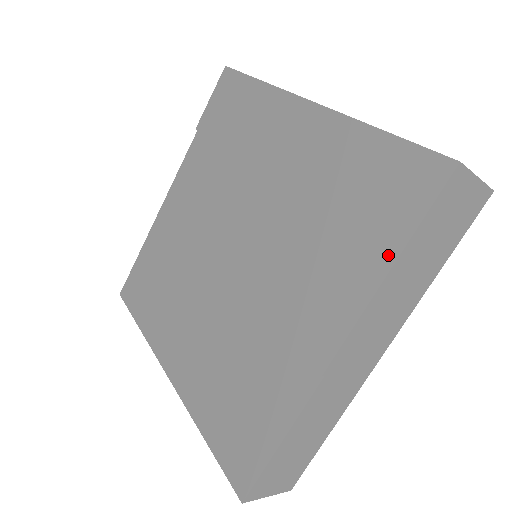
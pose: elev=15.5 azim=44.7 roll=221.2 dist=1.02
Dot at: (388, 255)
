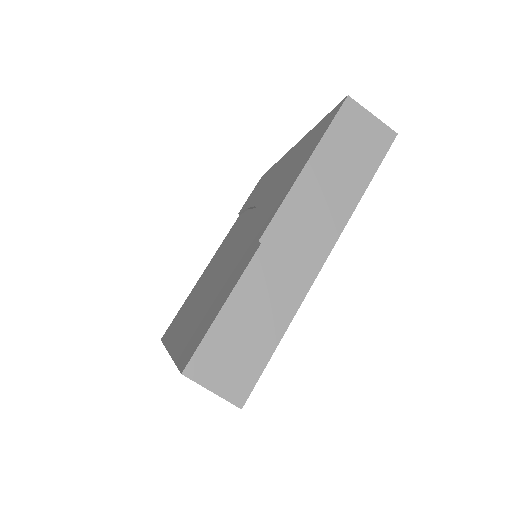
Dot at: (308, 157)
